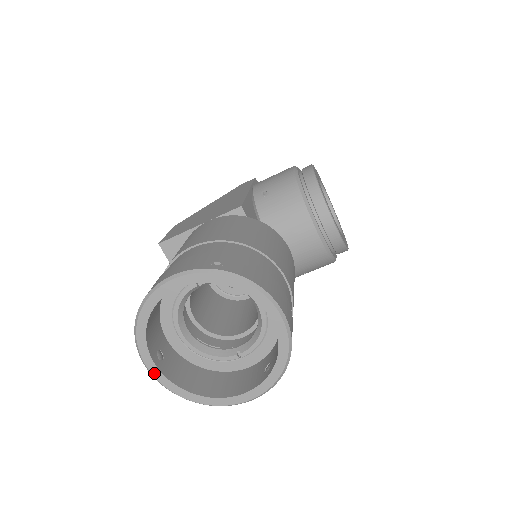
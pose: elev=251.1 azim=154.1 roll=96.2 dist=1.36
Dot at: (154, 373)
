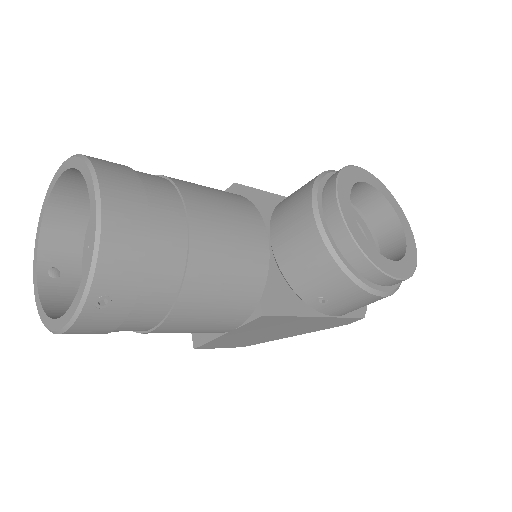
Dot at: (35, 282)
